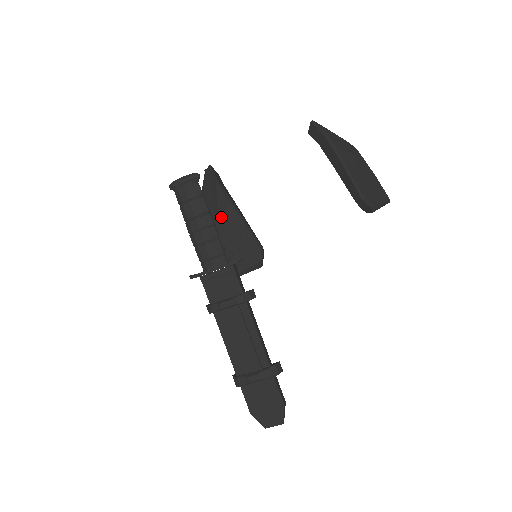
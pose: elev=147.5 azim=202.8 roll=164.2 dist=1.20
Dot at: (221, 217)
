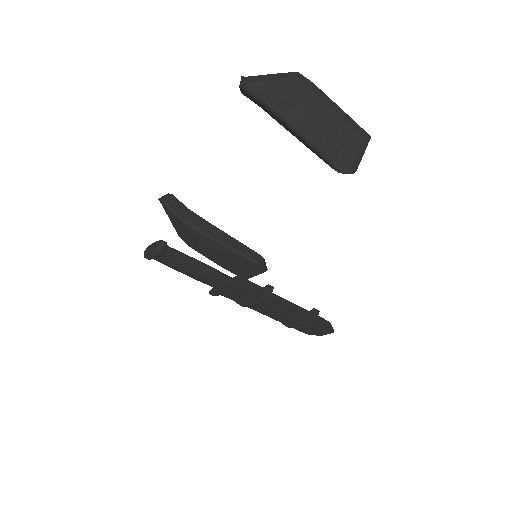
Dot at: (206, 248)
